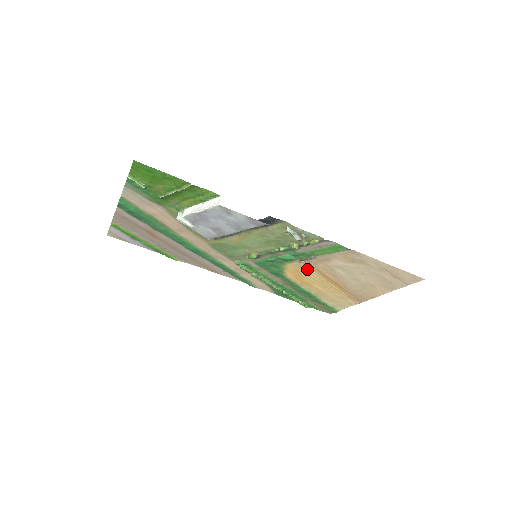
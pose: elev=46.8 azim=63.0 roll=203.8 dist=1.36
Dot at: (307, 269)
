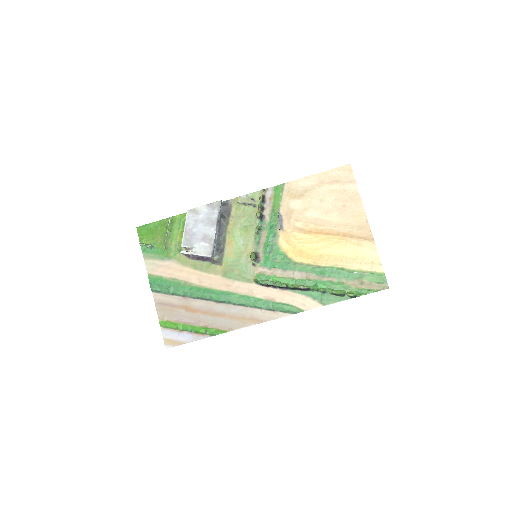
Dot at: (295, 236)
